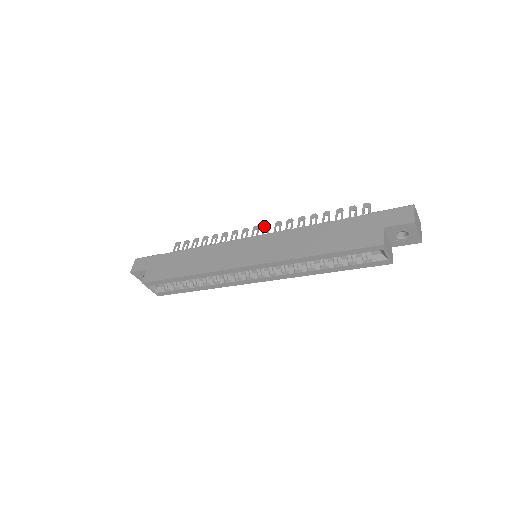
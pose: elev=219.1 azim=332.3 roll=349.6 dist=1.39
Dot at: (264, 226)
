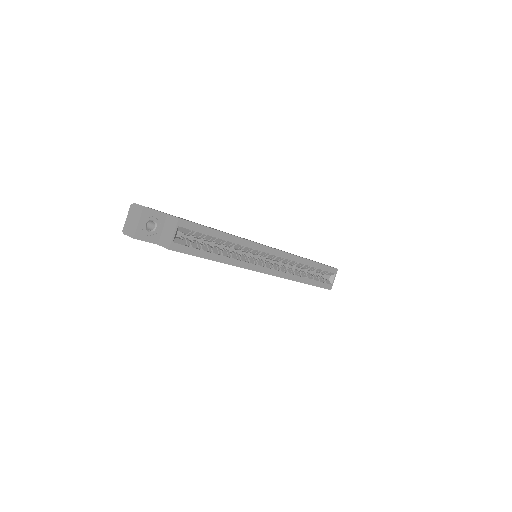
Dot at: occluded
